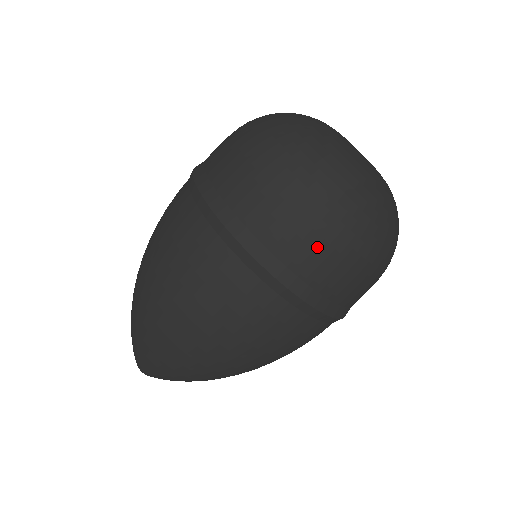
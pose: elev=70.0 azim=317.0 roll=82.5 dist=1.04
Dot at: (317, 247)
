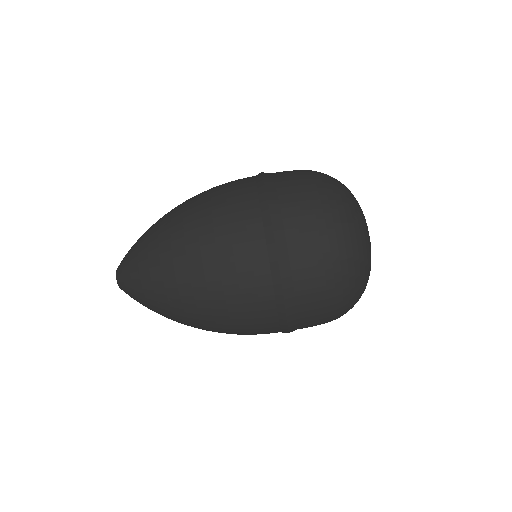
Dot at: (320, 296)
